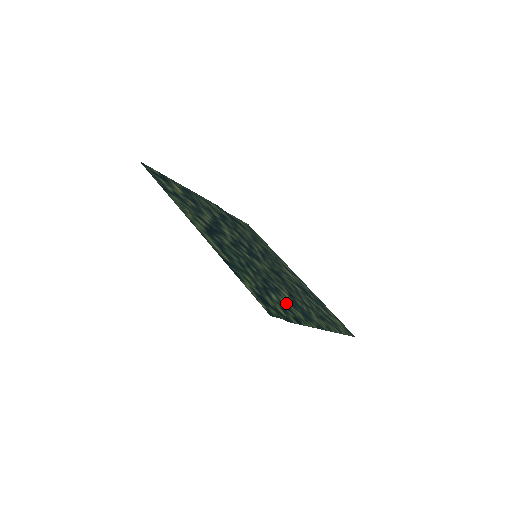
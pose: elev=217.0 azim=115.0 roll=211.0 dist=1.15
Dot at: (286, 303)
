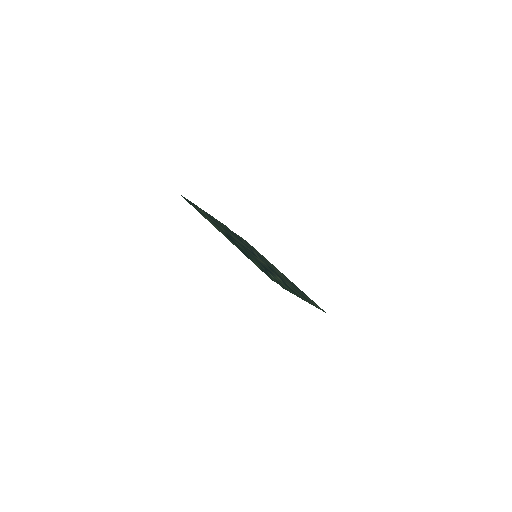
Dot at: (279, 281)
